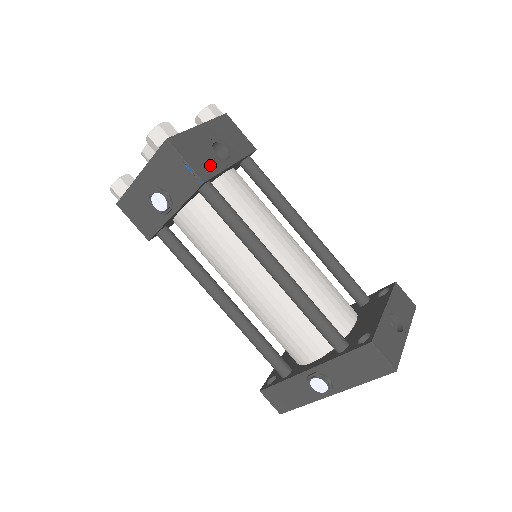
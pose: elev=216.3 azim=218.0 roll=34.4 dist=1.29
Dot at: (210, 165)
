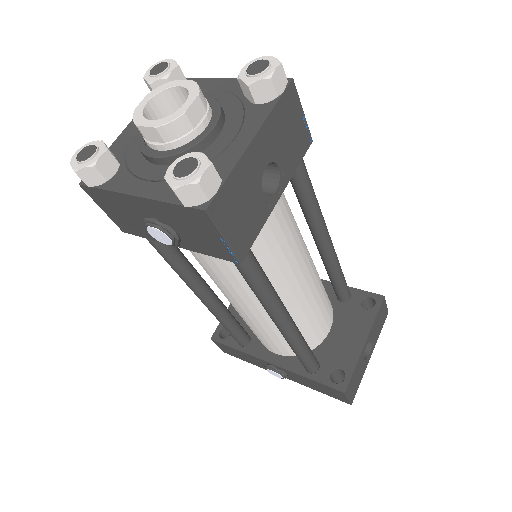
Dot at: (253, 222)
